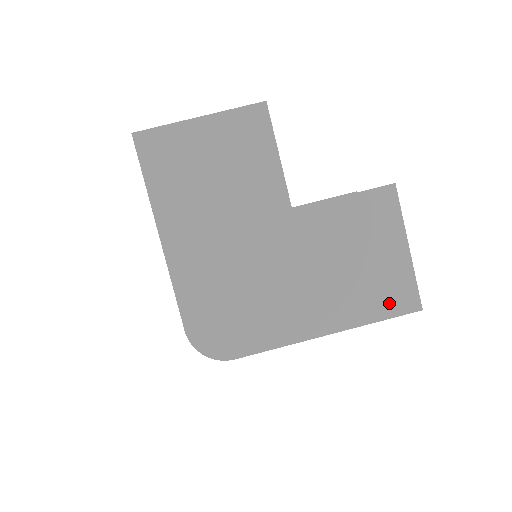
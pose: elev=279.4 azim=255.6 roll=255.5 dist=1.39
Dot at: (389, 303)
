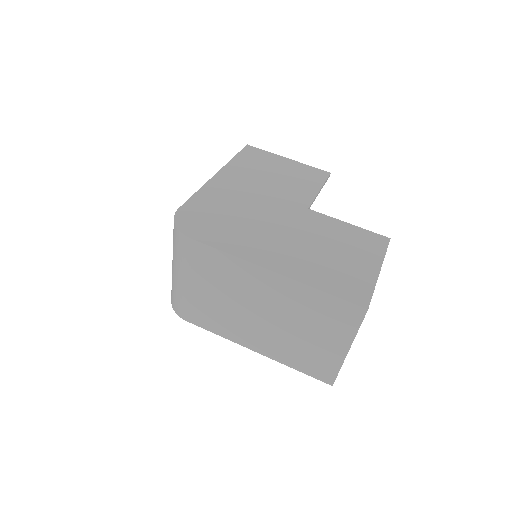
Dot at: (341, 287)
